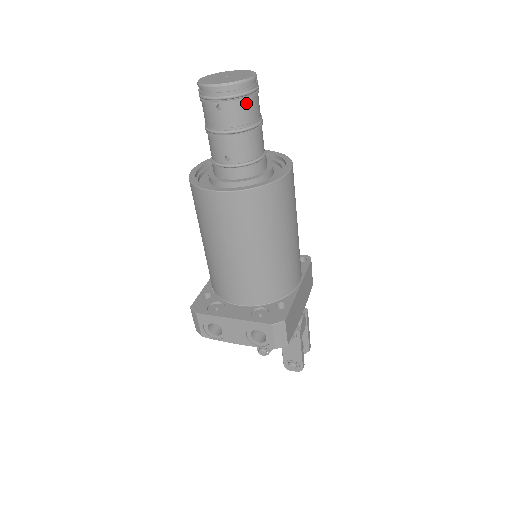
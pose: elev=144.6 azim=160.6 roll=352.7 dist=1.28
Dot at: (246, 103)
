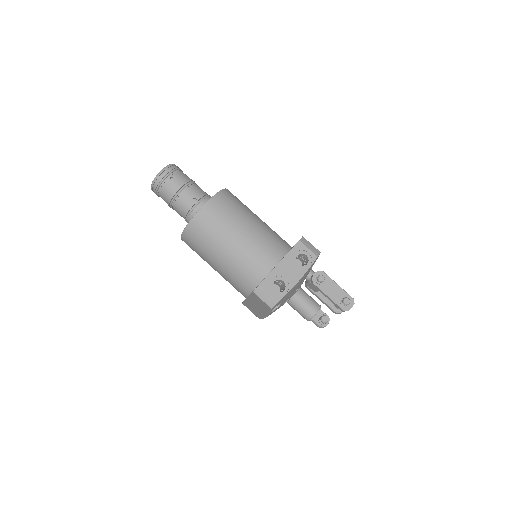
Dot at: (182, 172)
